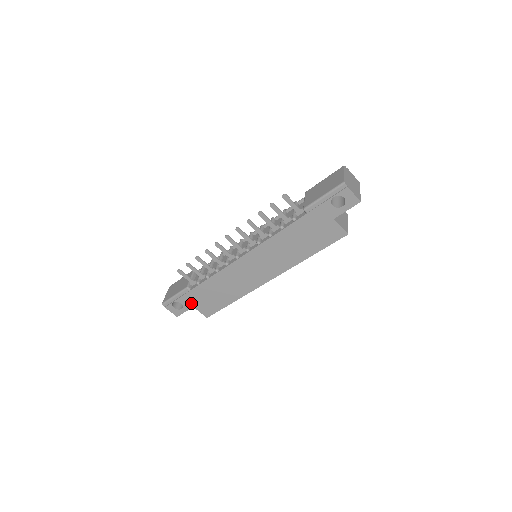
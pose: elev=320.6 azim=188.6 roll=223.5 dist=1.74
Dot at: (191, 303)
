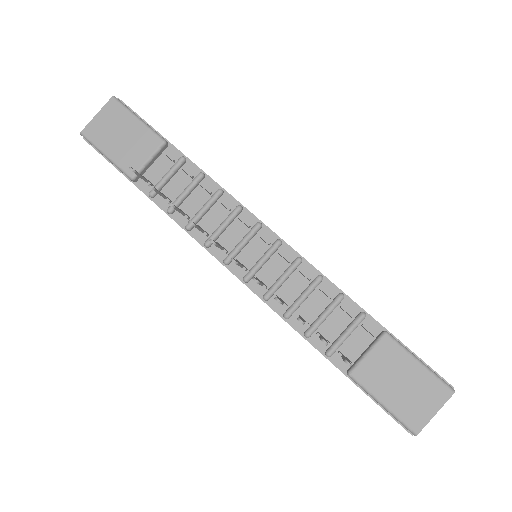
Dot at: occluded
